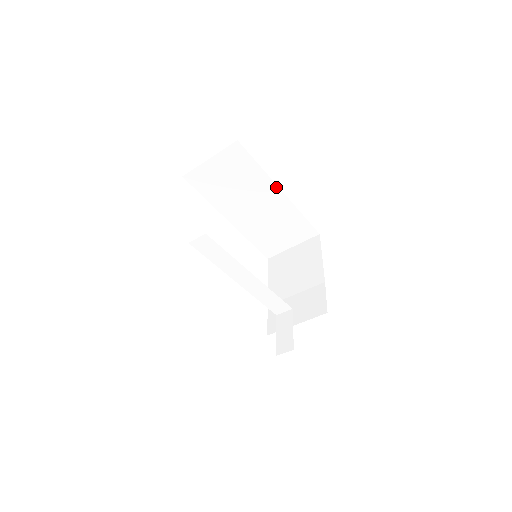
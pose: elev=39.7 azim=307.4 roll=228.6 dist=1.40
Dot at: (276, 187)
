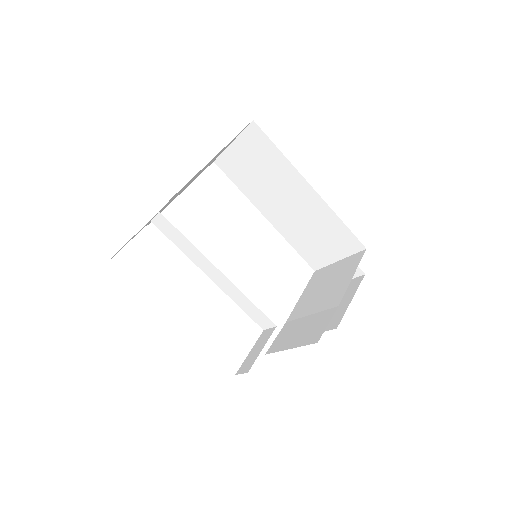
Dot at: (304, 181)
